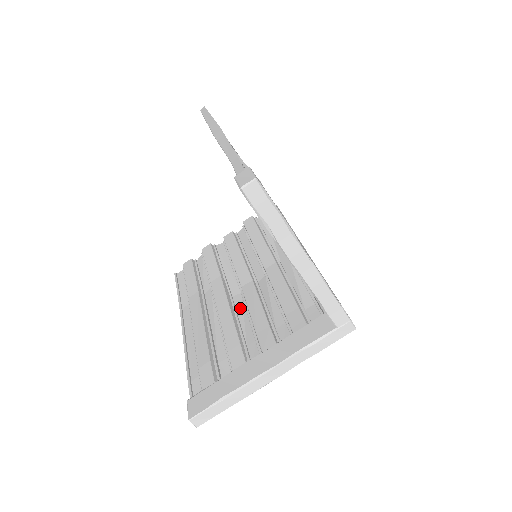
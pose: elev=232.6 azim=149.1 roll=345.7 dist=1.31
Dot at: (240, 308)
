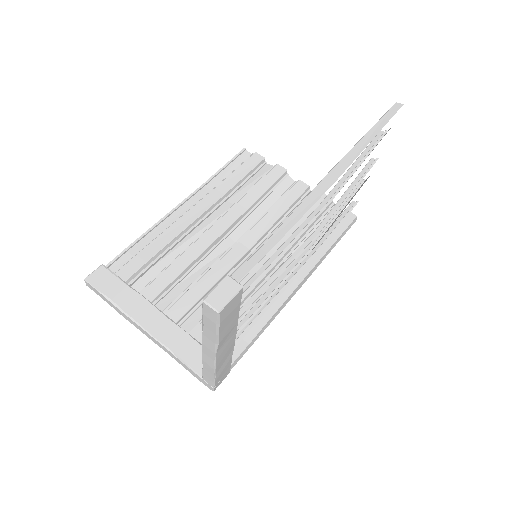
Dot at: (216, 253)
